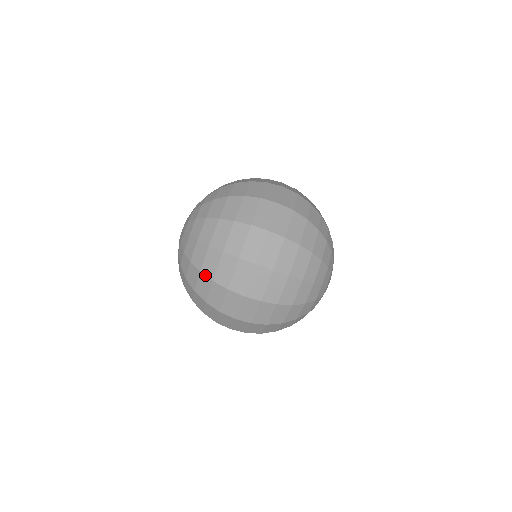
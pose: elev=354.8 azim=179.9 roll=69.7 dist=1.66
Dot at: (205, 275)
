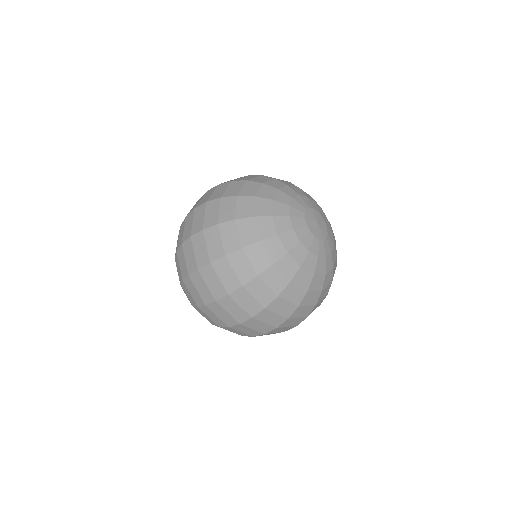
Dot at: (181, 282)
